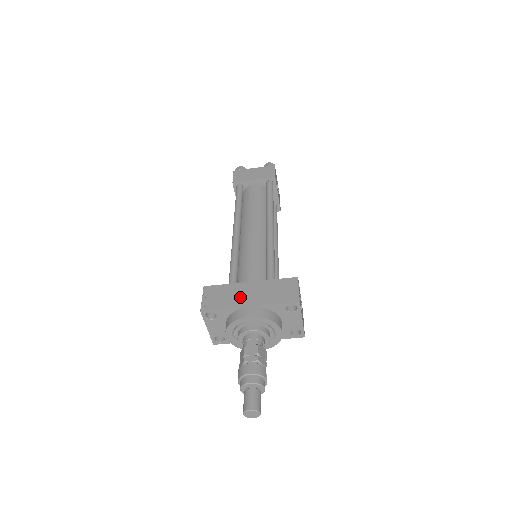
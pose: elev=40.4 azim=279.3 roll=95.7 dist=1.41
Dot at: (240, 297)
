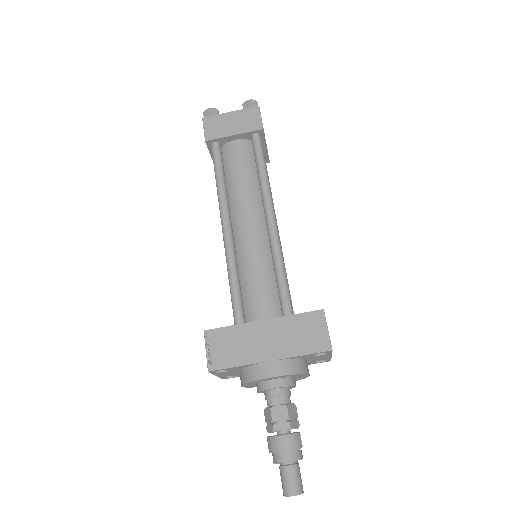
Dot at: (255, 346)
